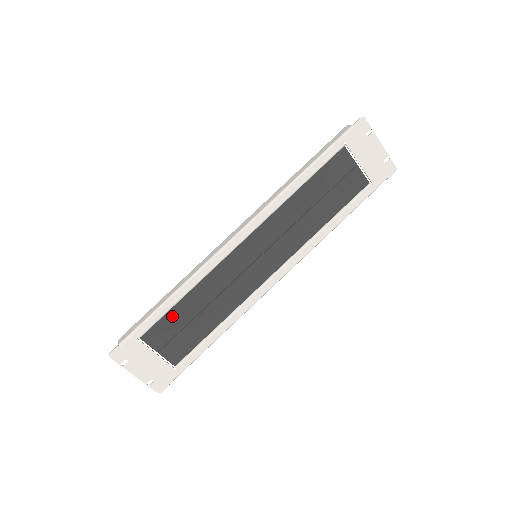
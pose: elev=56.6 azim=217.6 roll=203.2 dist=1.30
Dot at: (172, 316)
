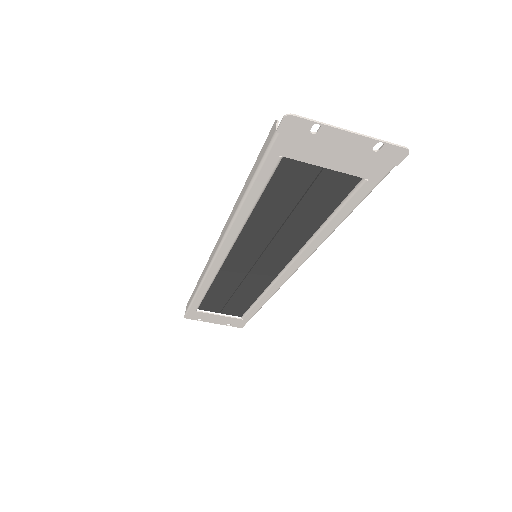
Dot at: (210, 299)
